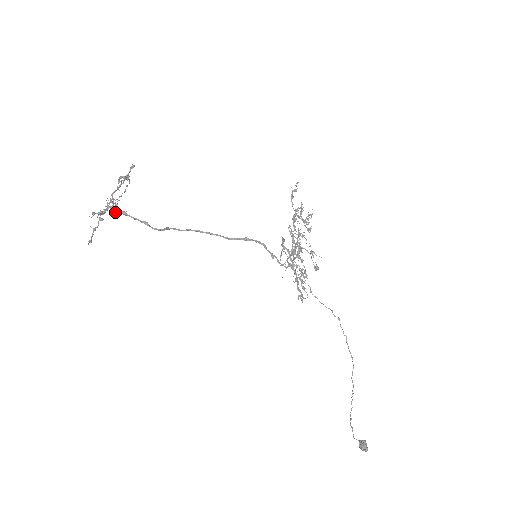
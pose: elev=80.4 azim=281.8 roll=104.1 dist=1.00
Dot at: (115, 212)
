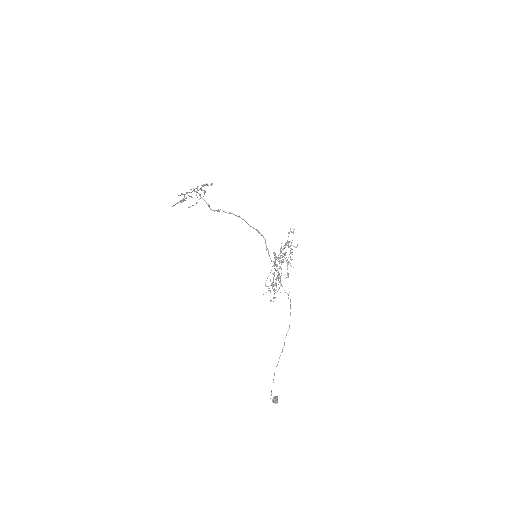
Dot at: (196, 192)
